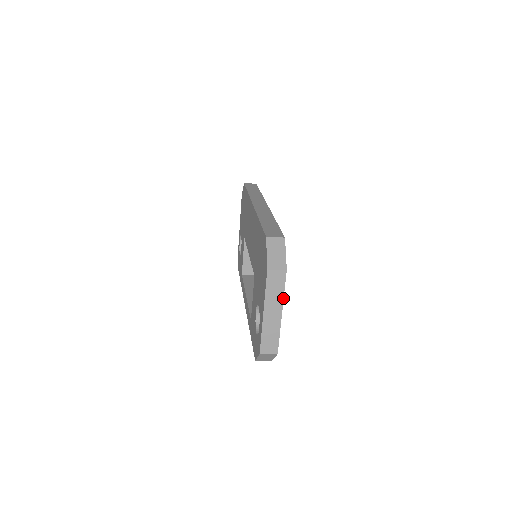
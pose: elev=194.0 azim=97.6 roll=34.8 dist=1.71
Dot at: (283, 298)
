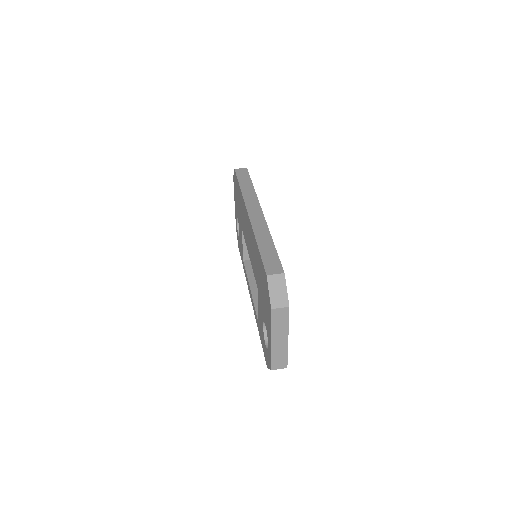
Dot at: (288, 328)
